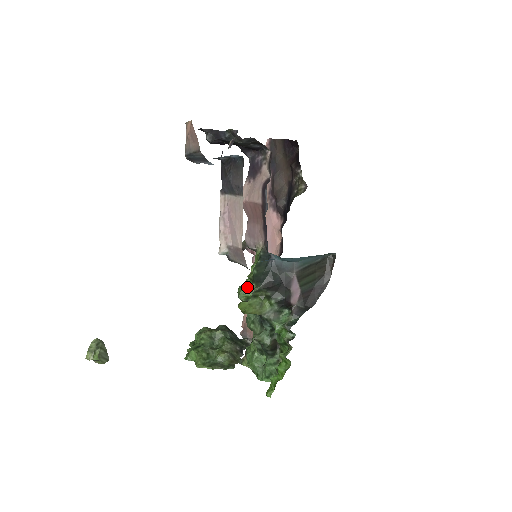
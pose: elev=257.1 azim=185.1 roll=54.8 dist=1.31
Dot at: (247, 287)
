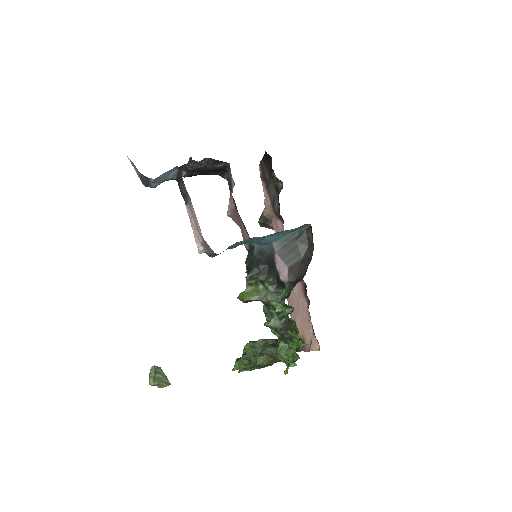
Dot at: occluded
